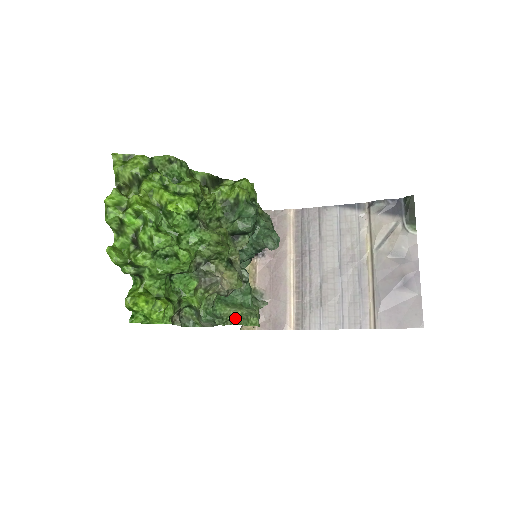
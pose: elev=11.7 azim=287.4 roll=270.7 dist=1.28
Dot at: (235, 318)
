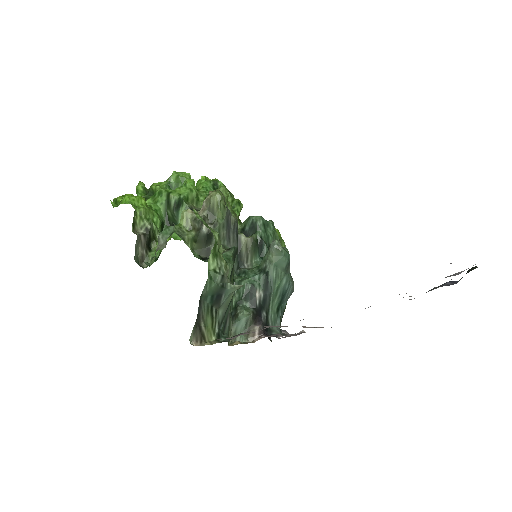
Dot at: occluded
